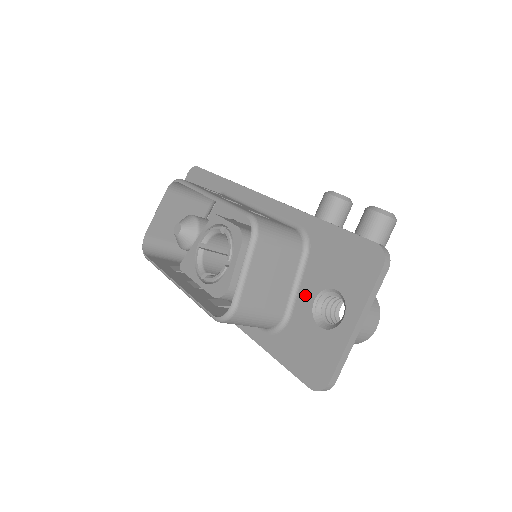
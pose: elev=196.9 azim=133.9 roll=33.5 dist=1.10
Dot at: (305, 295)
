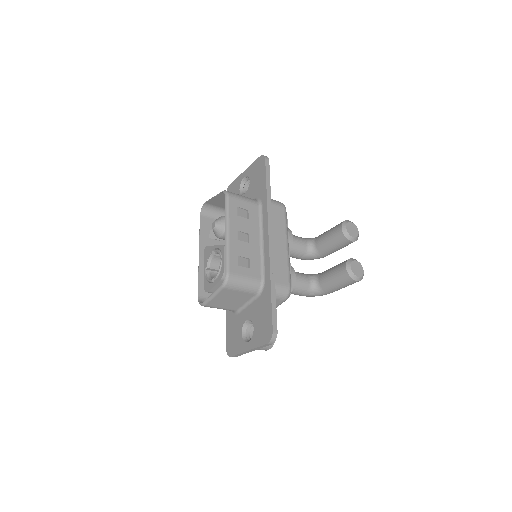
Dot at: (247, 313)
